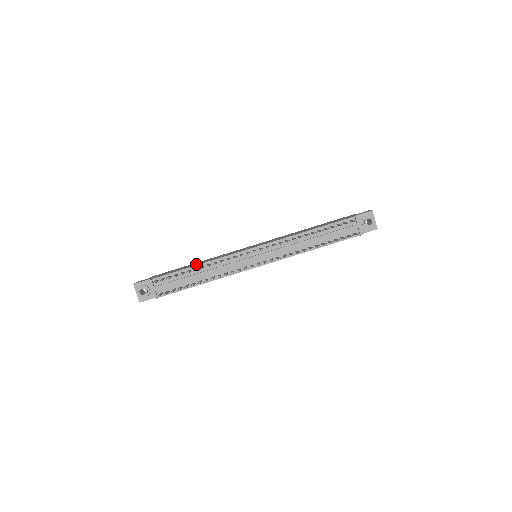
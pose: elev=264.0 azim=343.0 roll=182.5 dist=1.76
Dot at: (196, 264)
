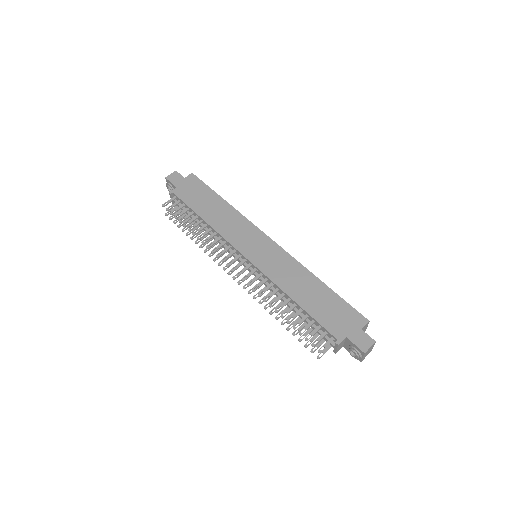
Dot at: (208, 214)
